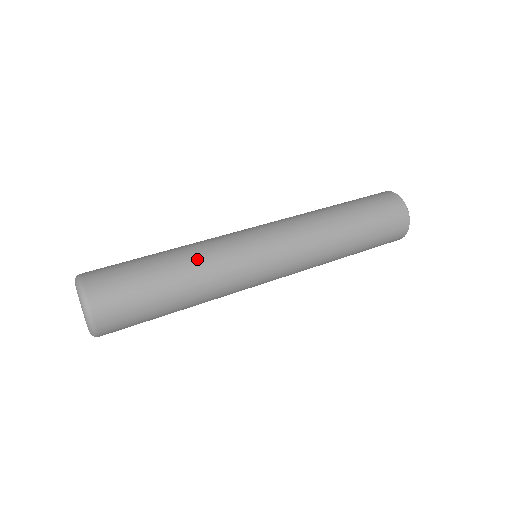
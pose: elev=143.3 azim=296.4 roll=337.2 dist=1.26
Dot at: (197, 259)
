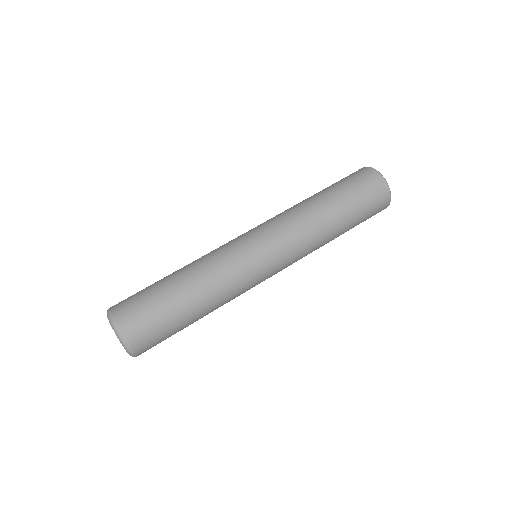
Dot at: (210, 285)
